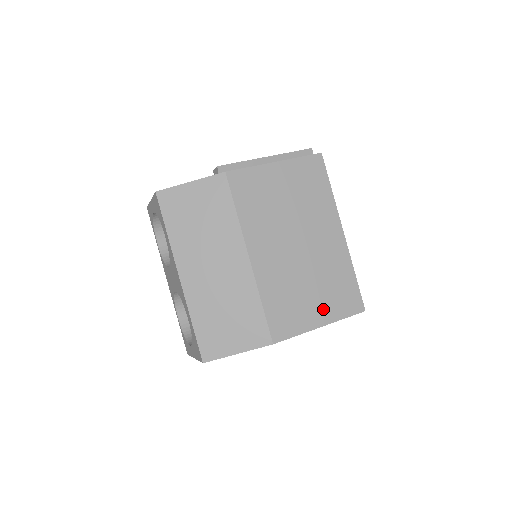
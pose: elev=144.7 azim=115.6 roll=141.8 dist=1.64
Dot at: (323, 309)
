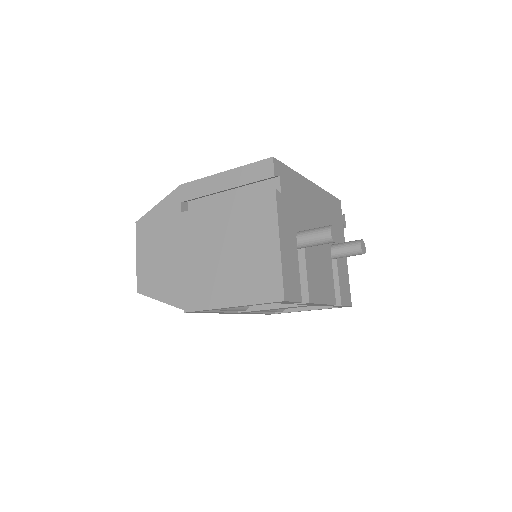
Dot at: occluded
